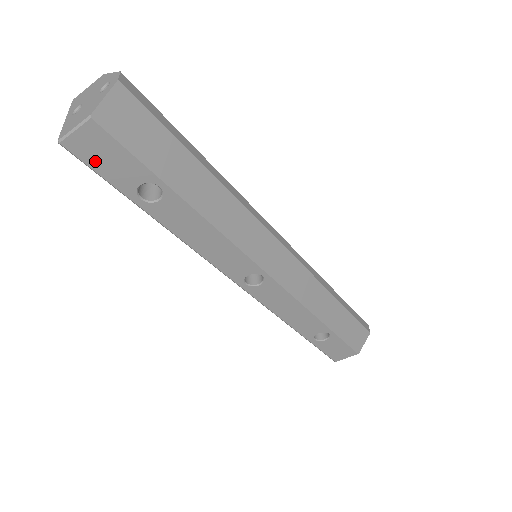
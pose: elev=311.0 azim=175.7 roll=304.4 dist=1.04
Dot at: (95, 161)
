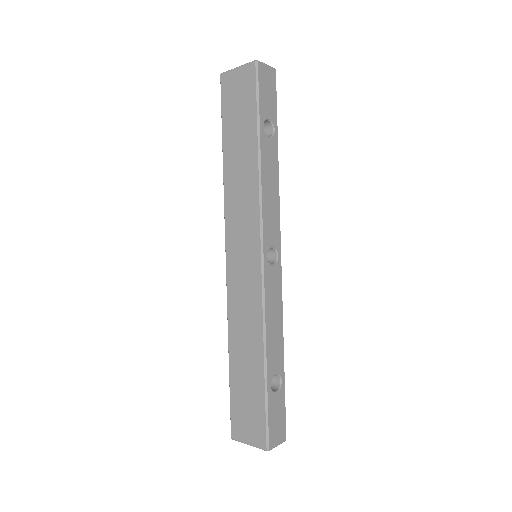
Dot at: (263, 85)
